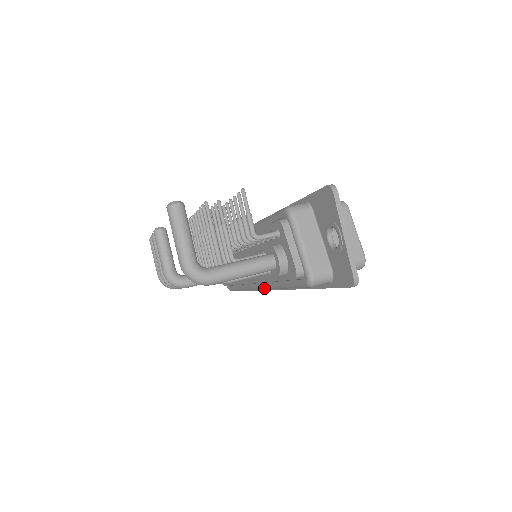
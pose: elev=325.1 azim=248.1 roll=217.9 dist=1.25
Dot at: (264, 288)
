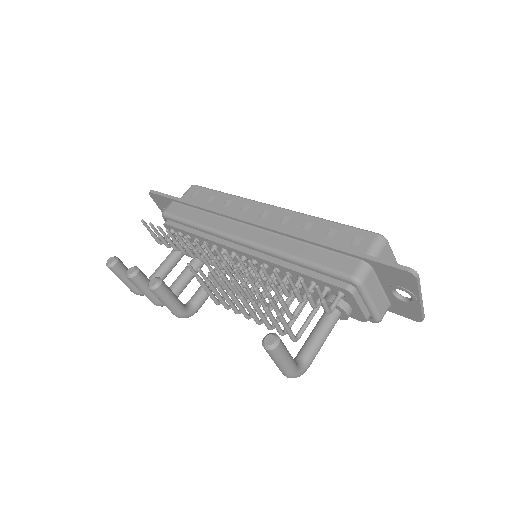
Dot at: occluded
